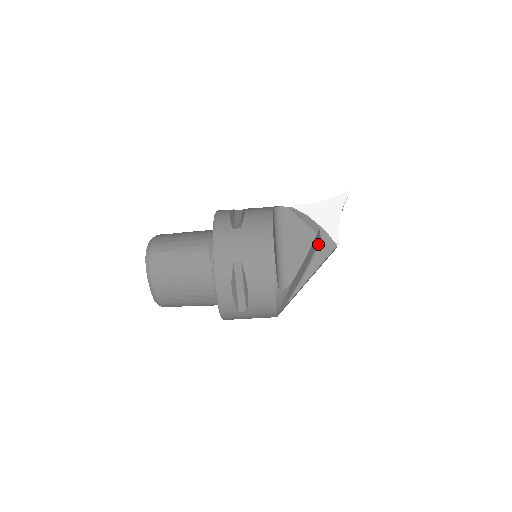
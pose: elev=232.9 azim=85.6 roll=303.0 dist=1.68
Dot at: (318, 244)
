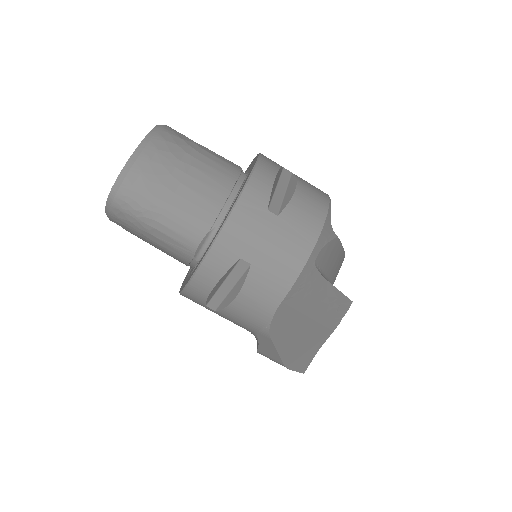
Dot at: occluded
